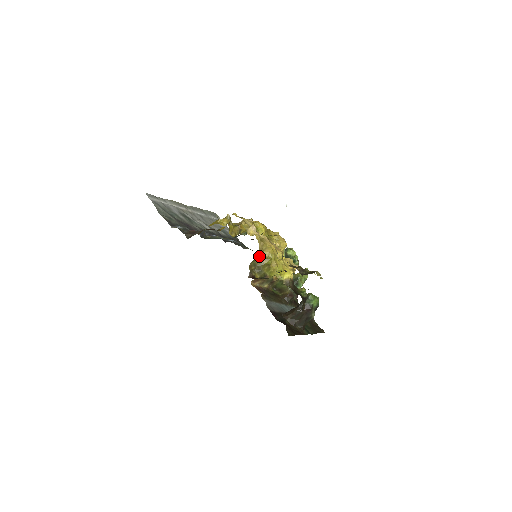
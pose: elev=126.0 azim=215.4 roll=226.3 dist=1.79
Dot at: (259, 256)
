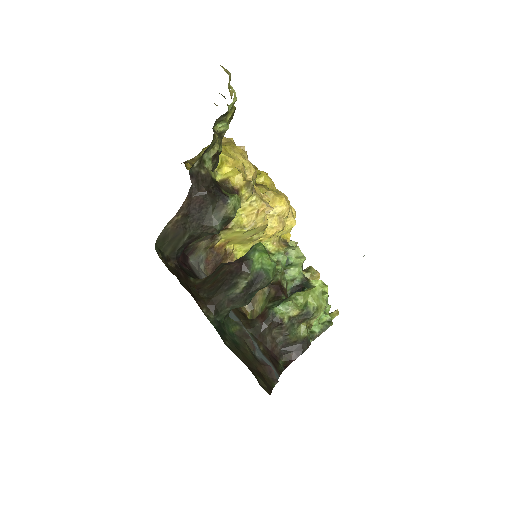
Dot at: occluded
